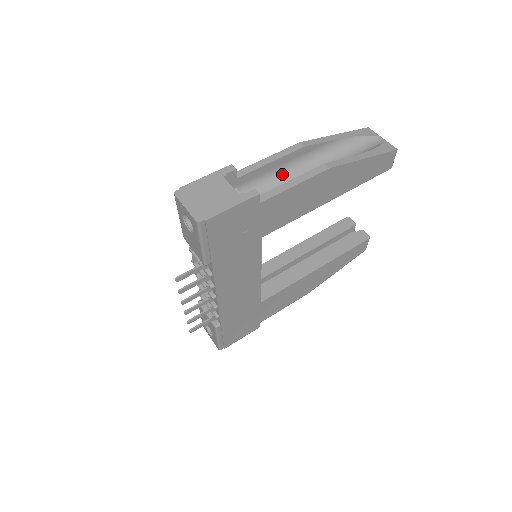
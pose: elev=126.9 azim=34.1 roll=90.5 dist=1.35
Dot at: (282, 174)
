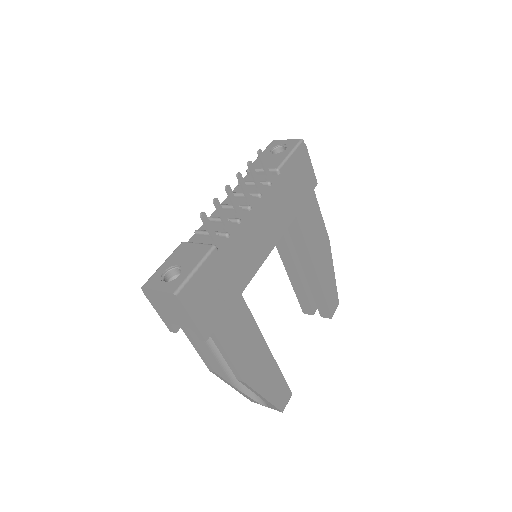
Dot at: occluded
